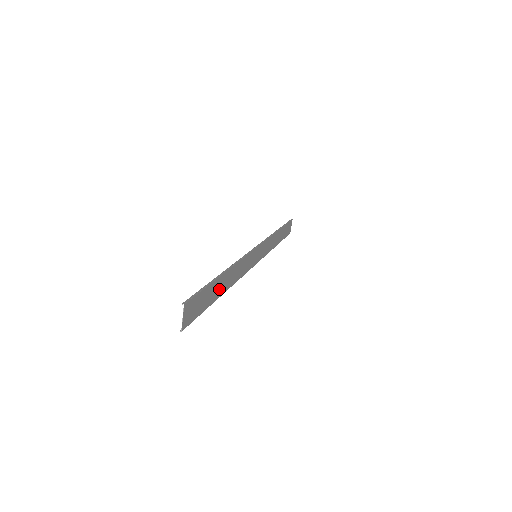
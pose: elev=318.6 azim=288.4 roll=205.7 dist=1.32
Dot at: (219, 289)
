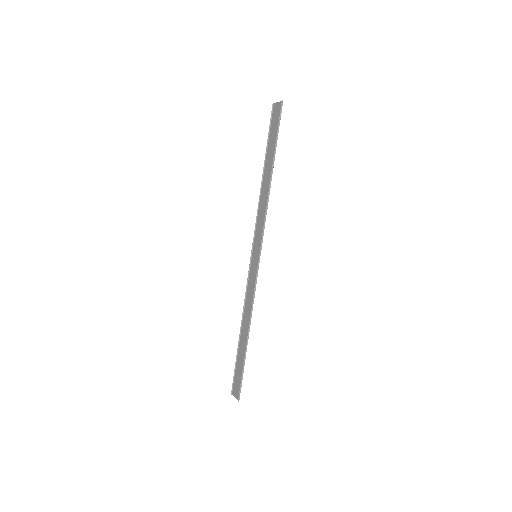
Dot at: (270, 164)
